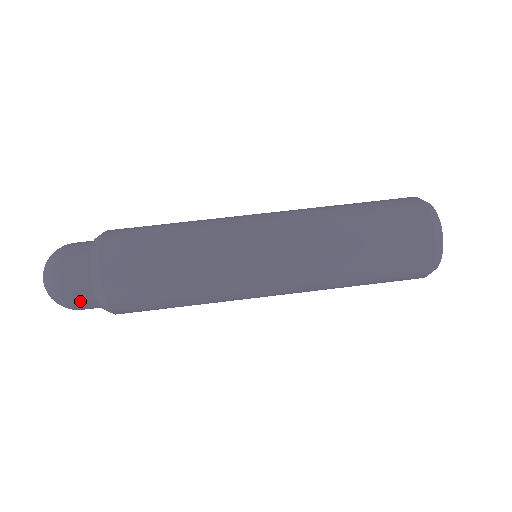
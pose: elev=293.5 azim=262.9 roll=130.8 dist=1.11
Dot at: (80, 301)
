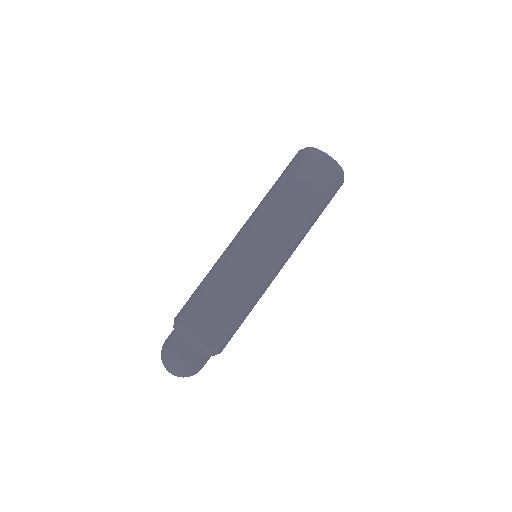
Dot at: (188, 356)
